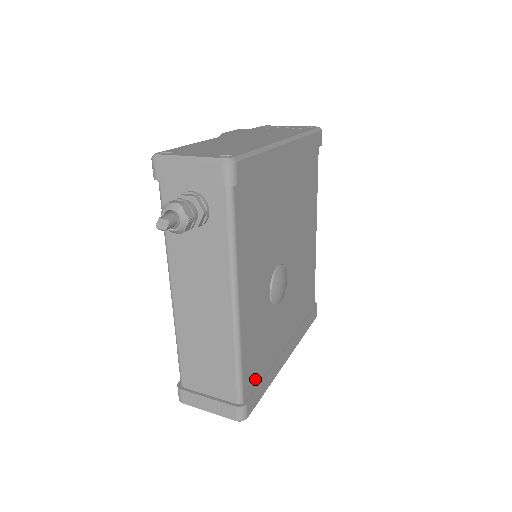
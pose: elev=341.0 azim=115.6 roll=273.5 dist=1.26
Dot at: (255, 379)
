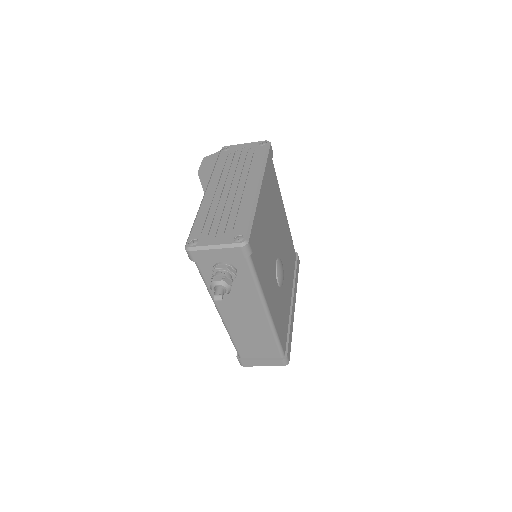
Dot at: (285, 337)
